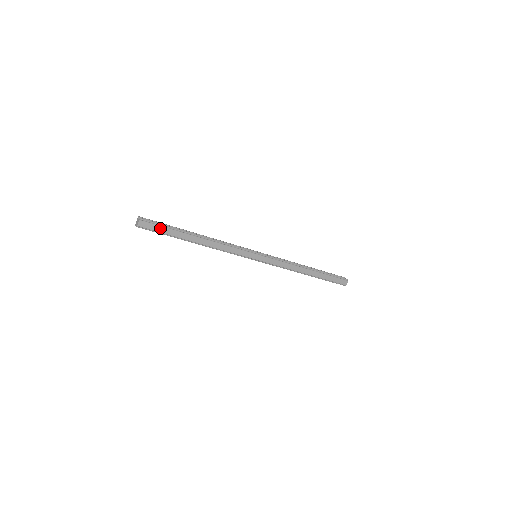
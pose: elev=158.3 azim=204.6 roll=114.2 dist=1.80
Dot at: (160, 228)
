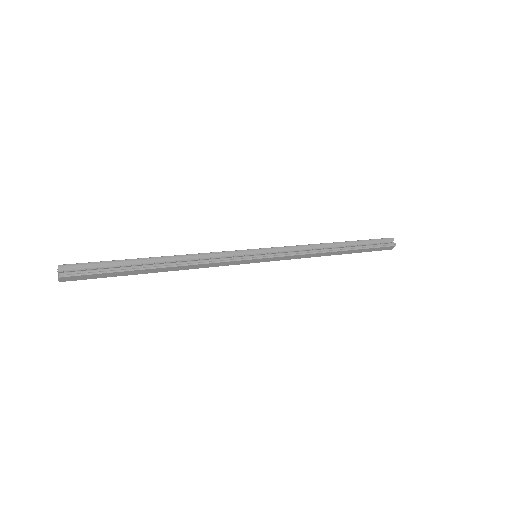
Dot at: (96, 275)
